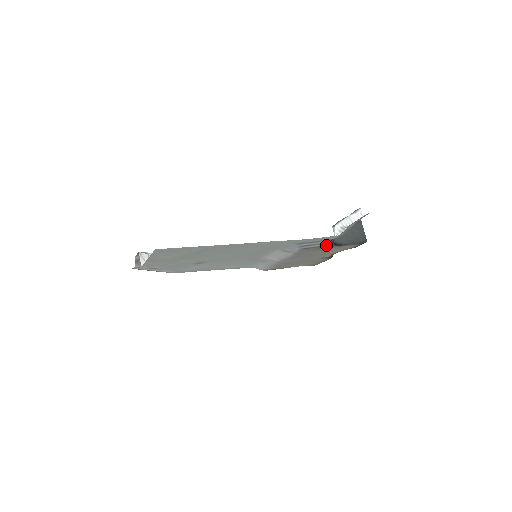
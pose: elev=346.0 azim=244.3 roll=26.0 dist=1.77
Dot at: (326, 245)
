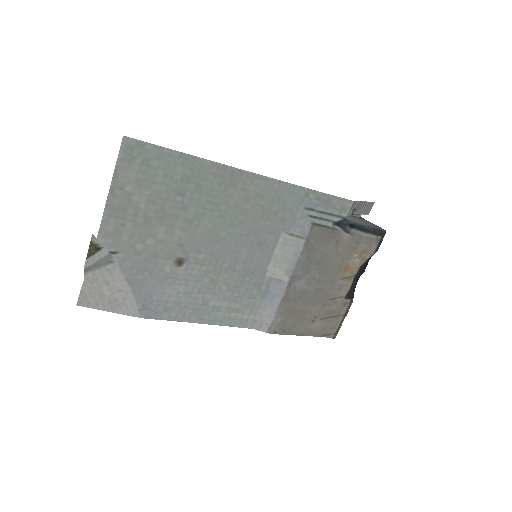
Dot at: (340, 227)
